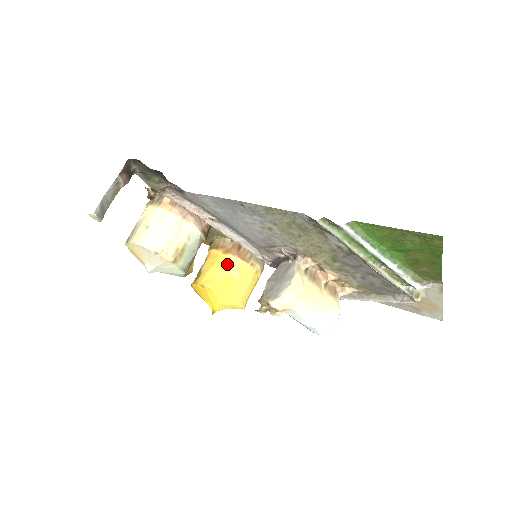
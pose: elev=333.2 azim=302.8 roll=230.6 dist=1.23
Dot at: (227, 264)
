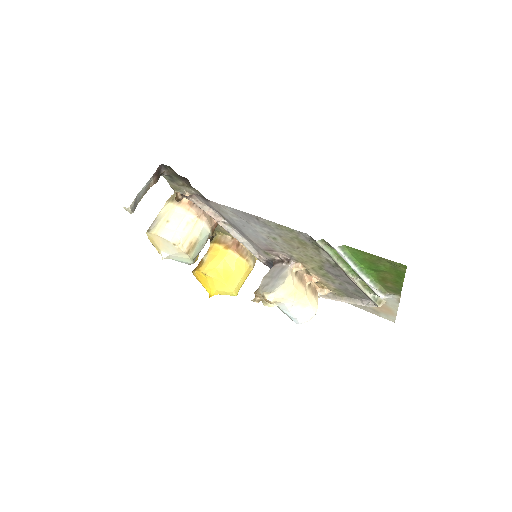
Dot at: (227, 258)
